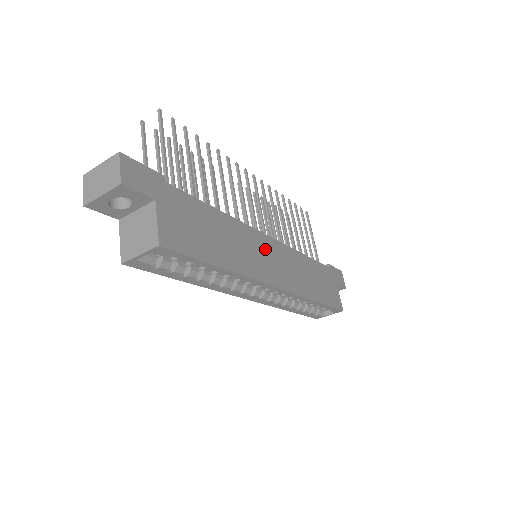
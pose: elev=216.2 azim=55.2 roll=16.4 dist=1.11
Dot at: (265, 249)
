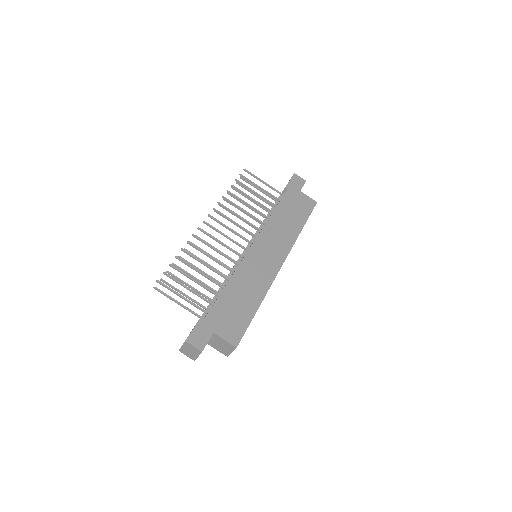
Dot at: (258, 257)
